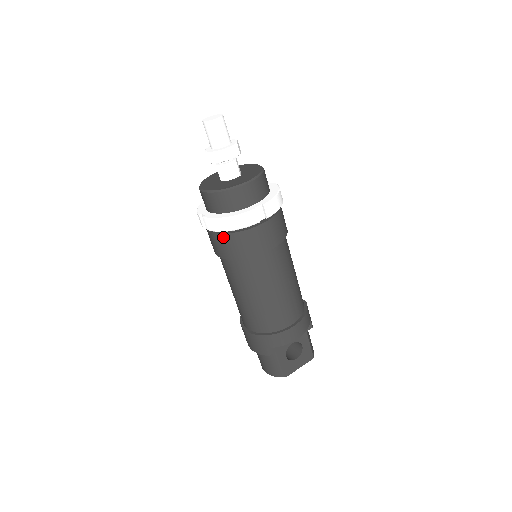
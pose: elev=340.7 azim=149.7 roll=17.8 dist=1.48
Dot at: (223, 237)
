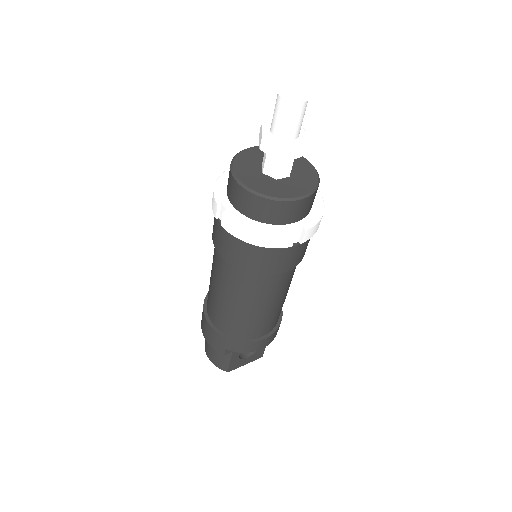
Dot at: (239, 243)
